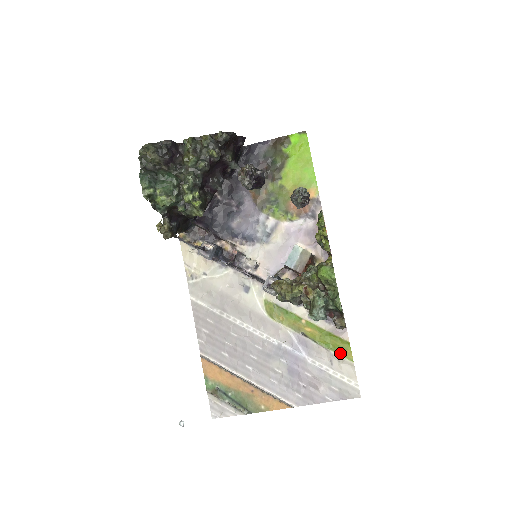
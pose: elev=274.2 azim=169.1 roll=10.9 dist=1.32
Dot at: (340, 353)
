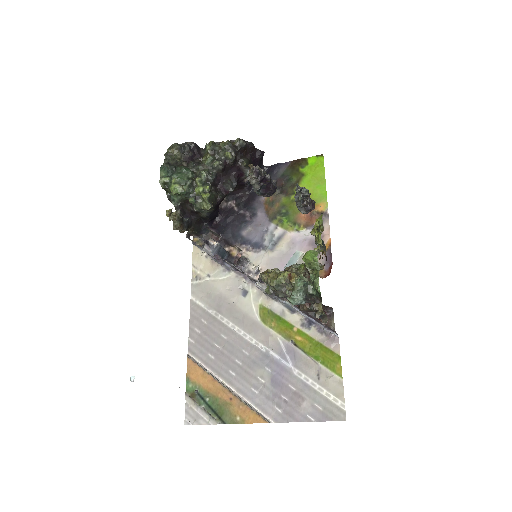
Dot at: (329, 367)
